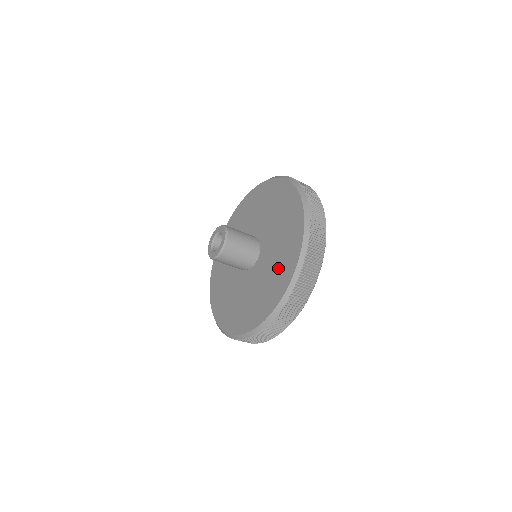
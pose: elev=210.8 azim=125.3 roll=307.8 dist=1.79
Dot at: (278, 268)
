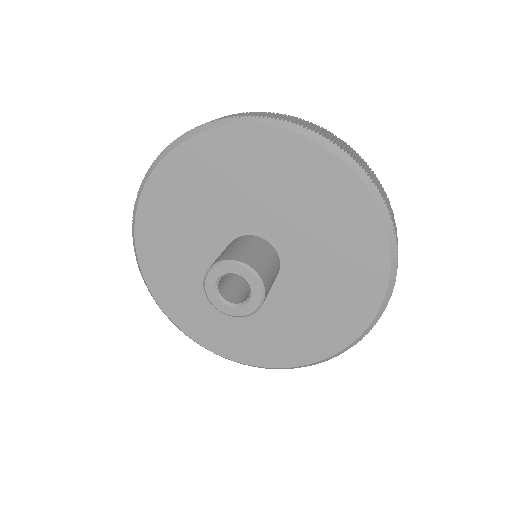
Dot at: (344, 250)
